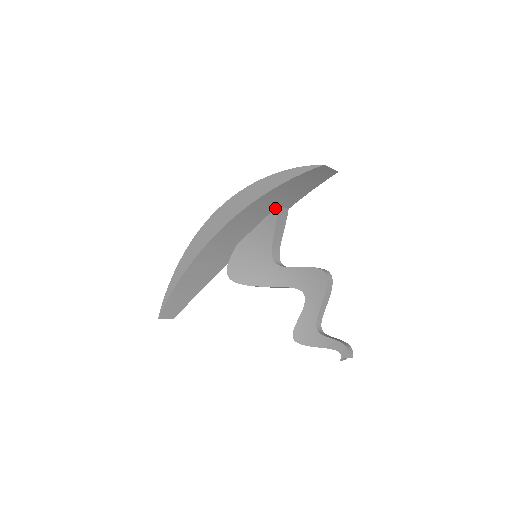
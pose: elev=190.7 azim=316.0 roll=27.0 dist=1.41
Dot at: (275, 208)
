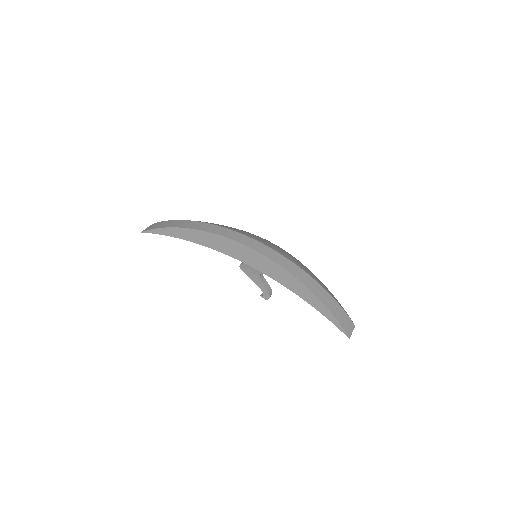
Dot at: occluded
